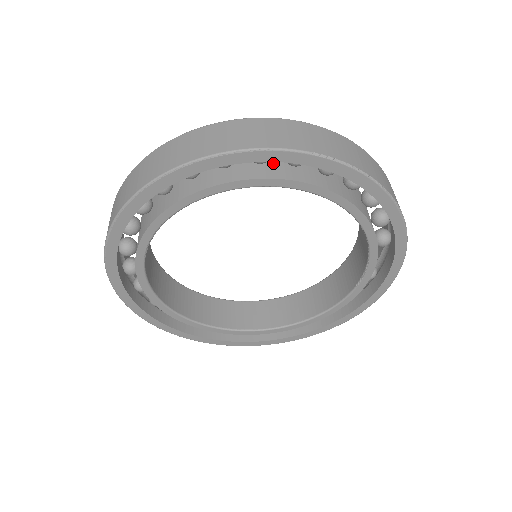
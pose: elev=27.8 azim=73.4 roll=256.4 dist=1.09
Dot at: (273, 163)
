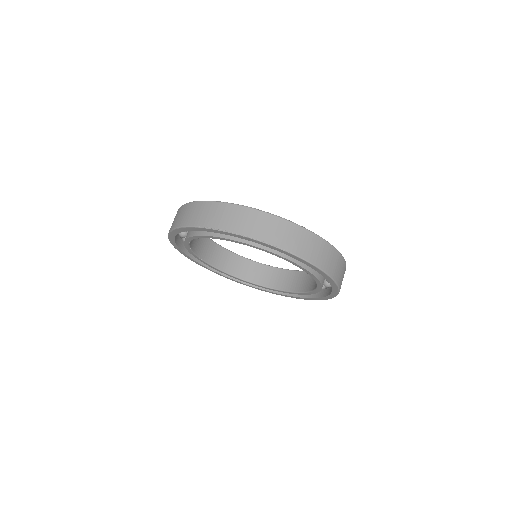
Dot at: occluded
